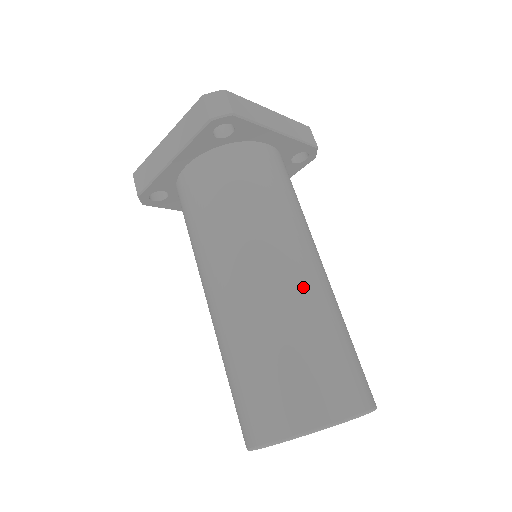
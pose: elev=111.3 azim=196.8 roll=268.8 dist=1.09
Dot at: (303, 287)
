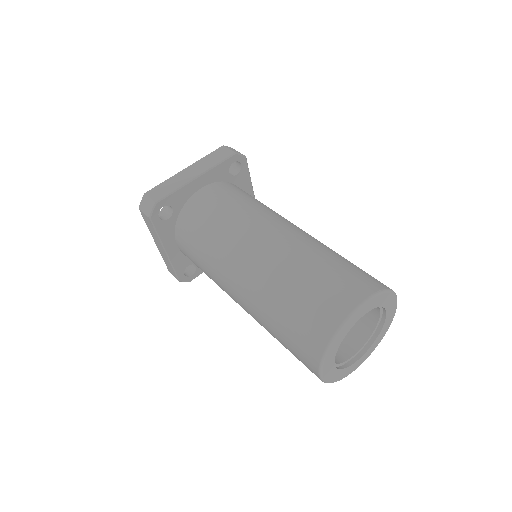
Dot at: (268, 260)
